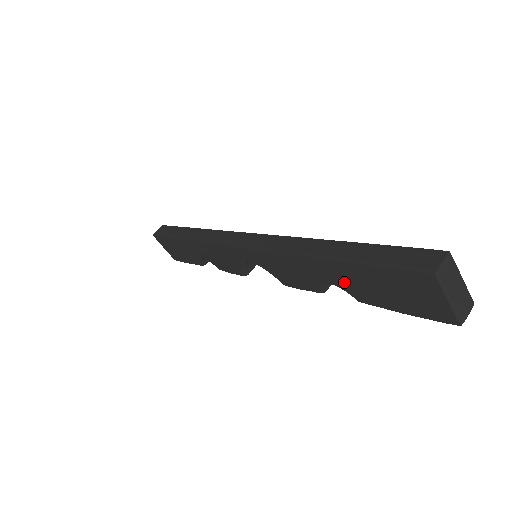
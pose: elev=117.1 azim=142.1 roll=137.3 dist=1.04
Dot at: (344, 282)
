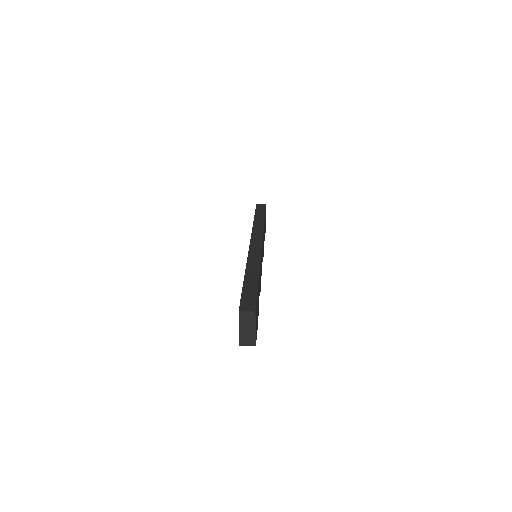
Dot at: occluded
